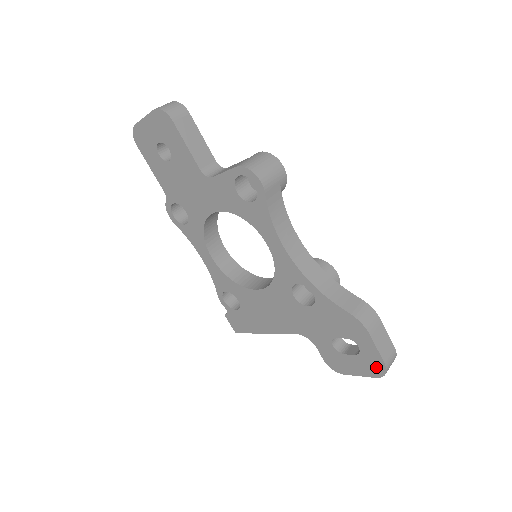
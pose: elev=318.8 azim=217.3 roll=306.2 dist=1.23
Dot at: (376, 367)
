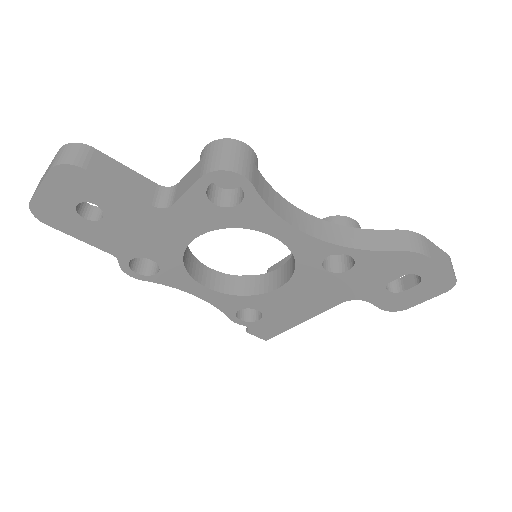
Dot at: (444, 283)
